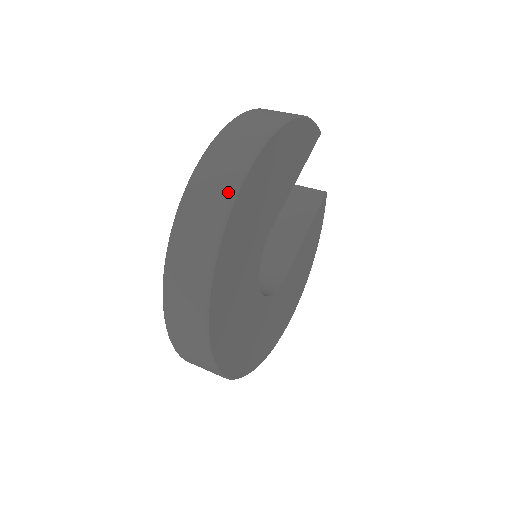
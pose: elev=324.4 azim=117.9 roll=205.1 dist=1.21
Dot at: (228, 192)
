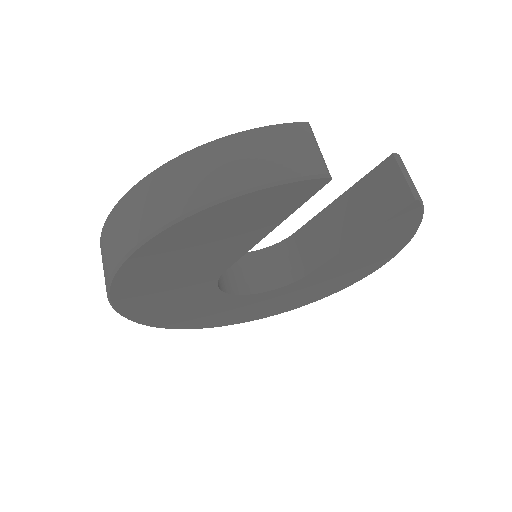
Dot at: (107, 276)
